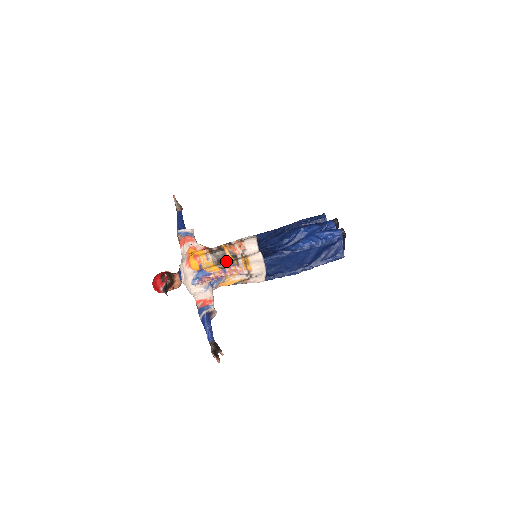
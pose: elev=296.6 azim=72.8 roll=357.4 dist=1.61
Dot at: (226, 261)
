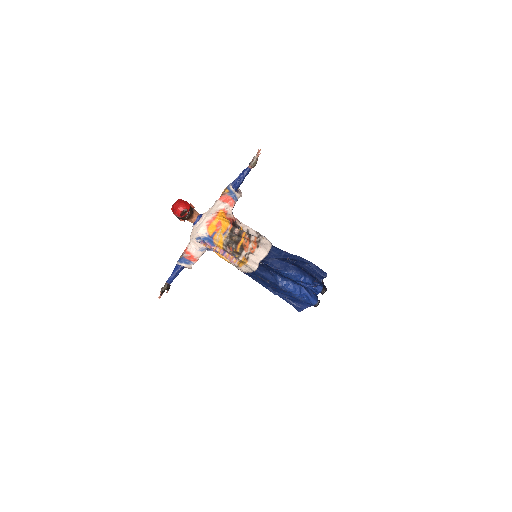
Dot at: (233, 248)
